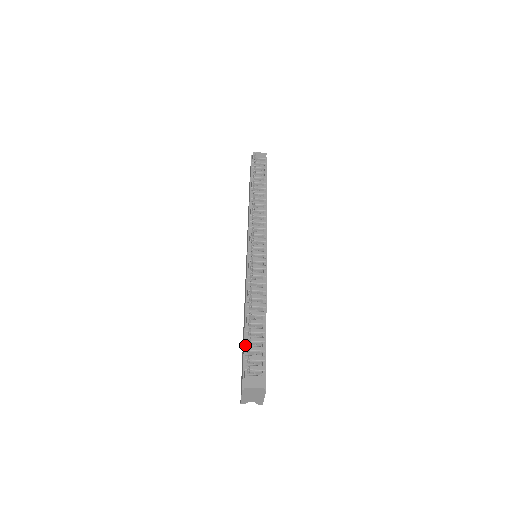
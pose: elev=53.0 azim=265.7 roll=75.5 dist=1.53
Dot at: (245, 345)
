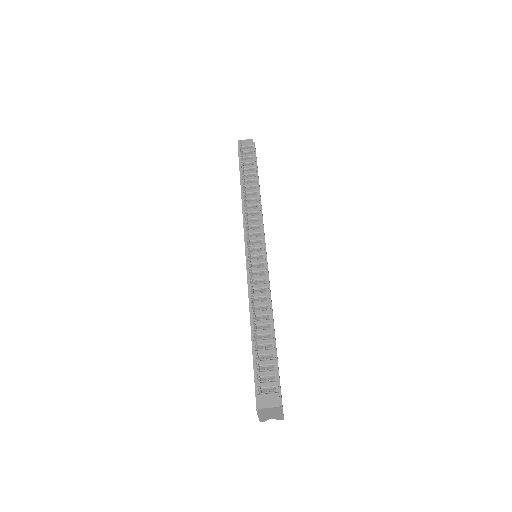
Dot at: (254, 360)
